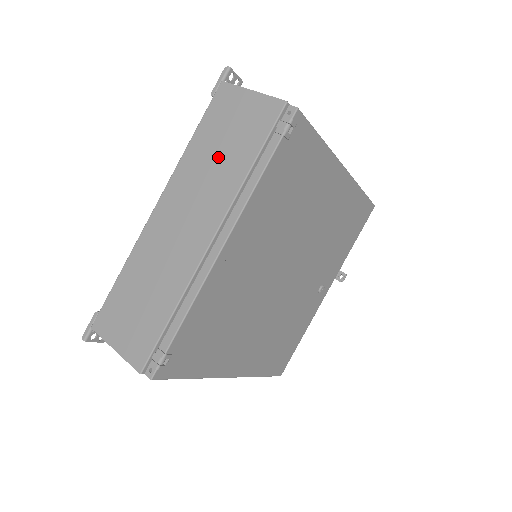
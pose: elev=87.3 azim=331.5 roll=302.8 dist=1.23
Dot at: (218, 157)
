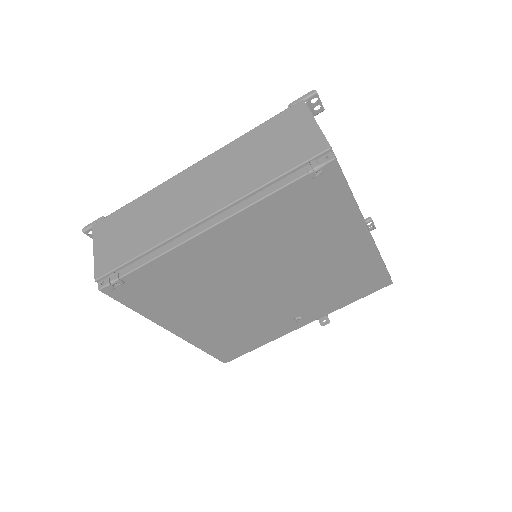
Dot at: (255, 158)
